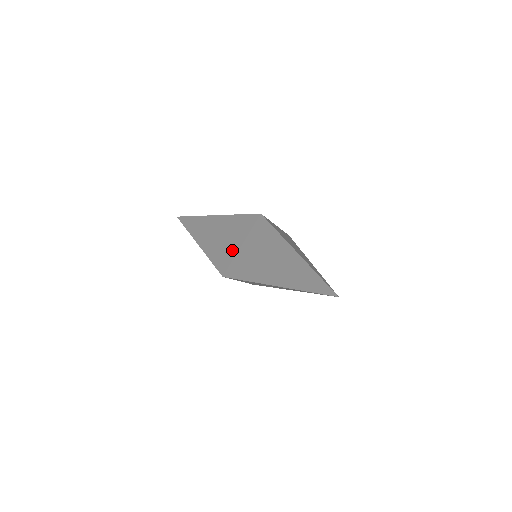
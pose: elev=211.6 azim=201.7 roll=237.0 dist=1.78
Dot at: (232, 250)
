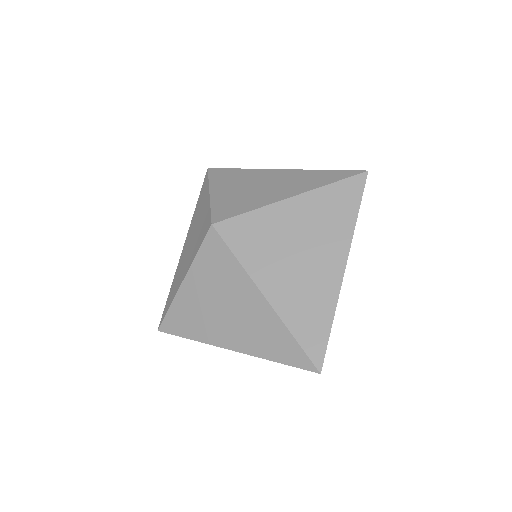
Dot at: (272, 198)
